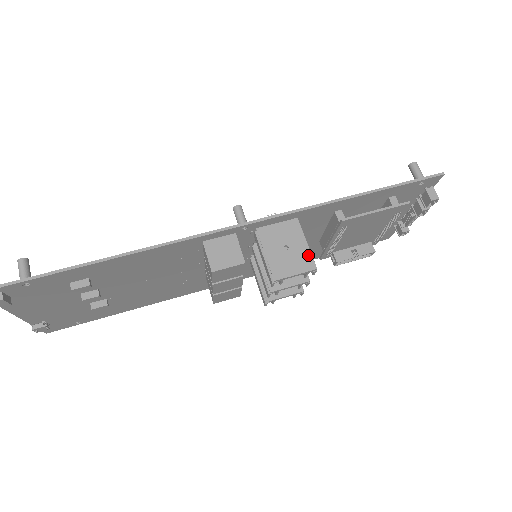
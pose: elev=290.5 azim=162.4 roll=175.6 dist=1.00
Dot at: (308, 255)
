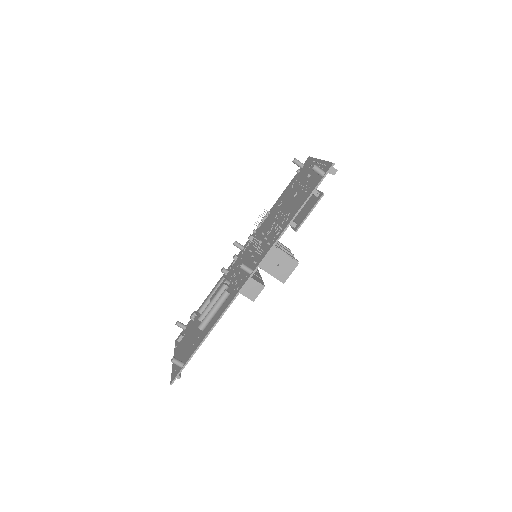
Dot at: (291, 260)
